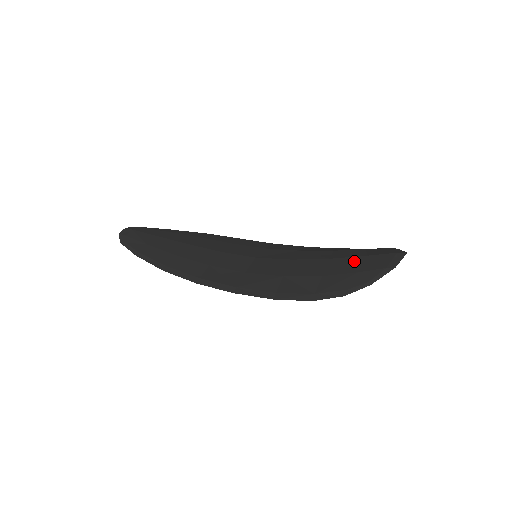
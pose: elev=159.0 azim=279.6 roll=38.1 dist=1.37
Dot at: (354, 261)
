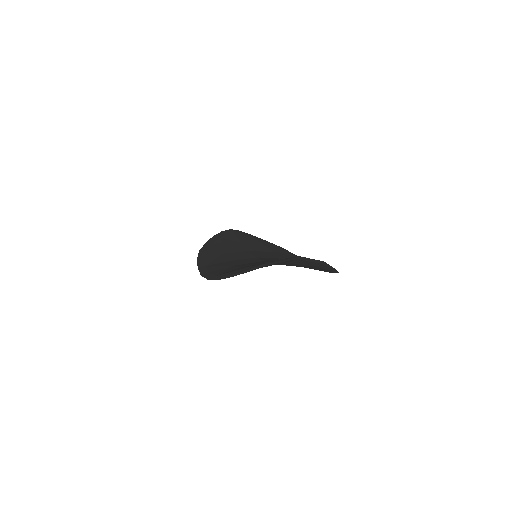
Dot at: occluded
